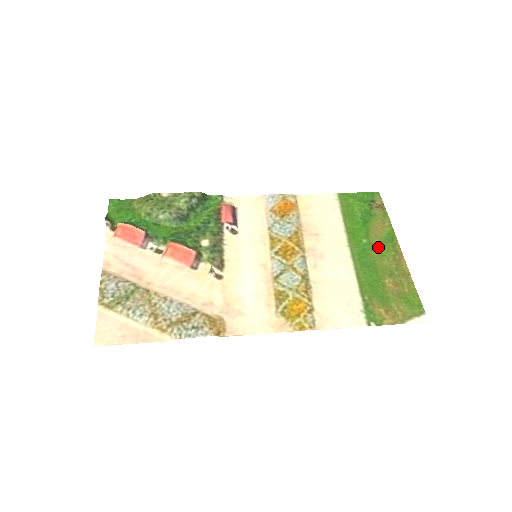
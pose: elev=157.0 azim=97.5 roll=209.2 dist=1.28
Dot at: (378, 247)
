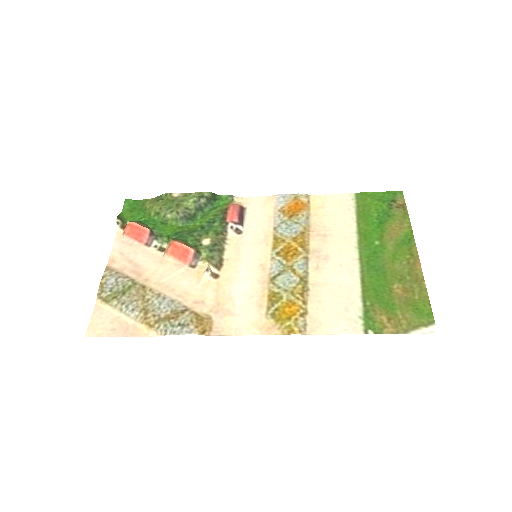
Dot at: (391, 250)
